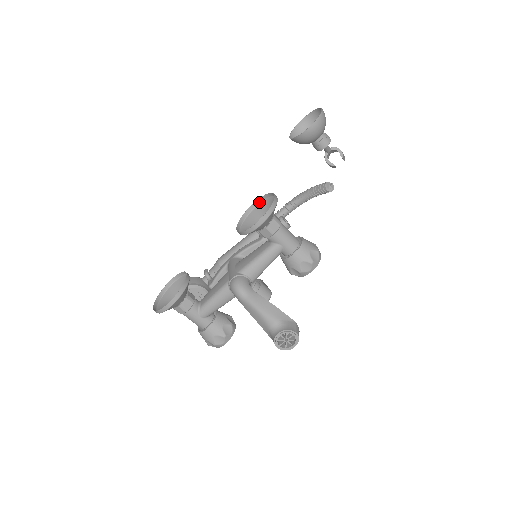
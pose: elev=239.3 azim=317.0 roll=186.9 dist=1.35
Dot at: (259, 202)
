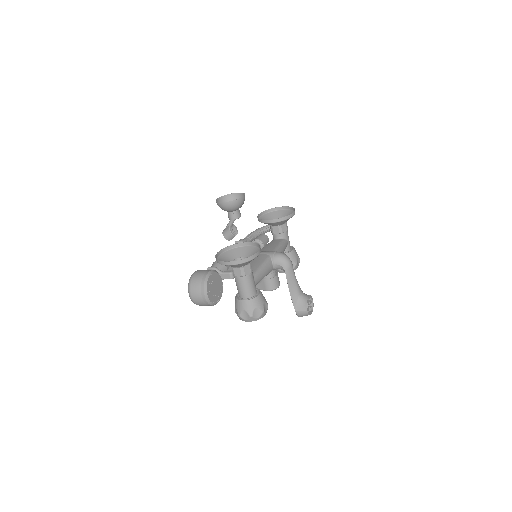
Dot at: (261, 215)
